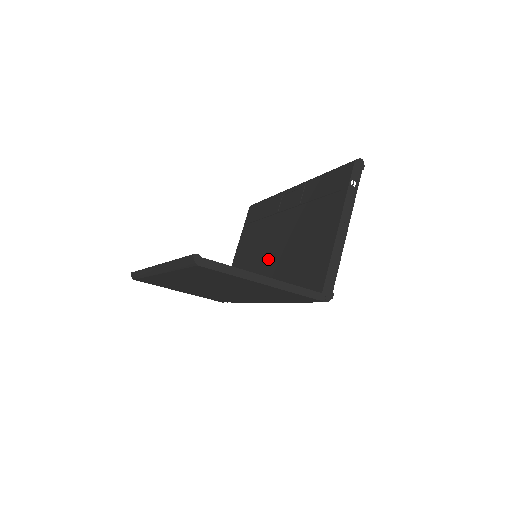
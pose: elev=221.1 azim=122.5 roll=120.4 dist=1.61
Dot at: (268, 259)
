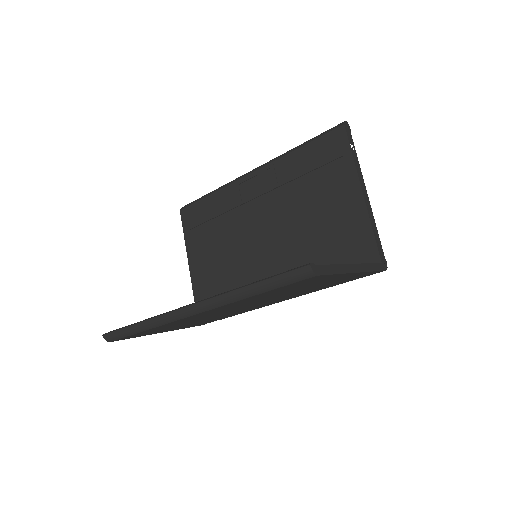
Dot at: (260, 256)
